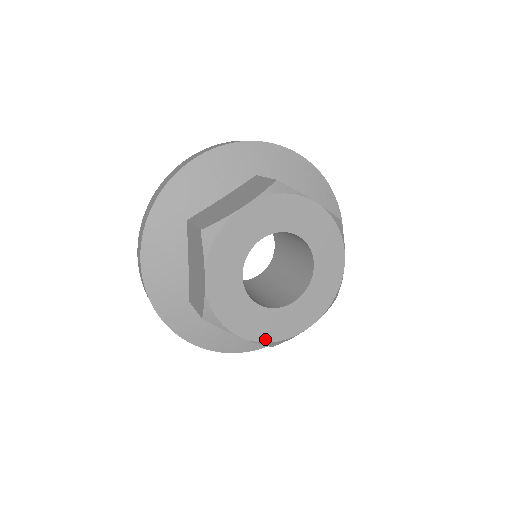
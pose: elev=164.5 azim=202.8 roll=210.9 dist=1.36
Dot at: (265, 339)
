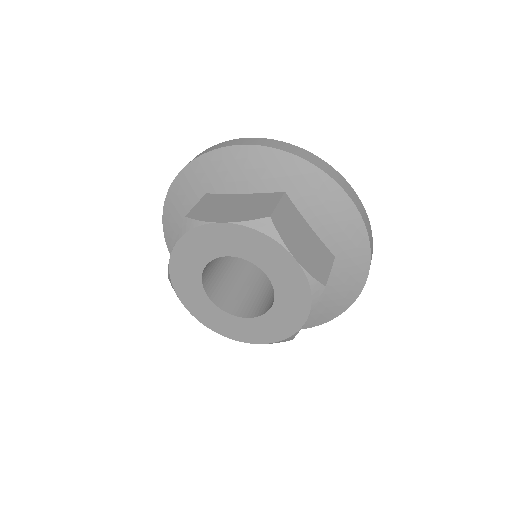
Dot at: (208, 325)
